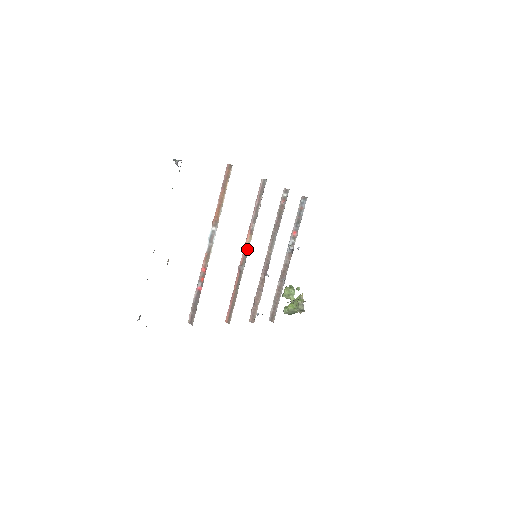
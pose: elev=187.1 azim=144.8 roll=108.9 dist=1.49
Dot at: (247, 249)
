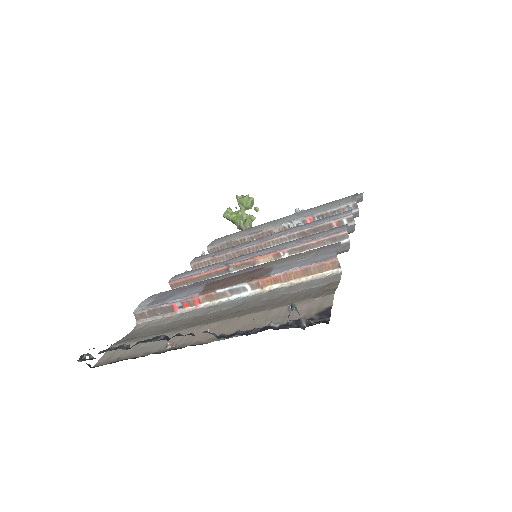
Dot at: (256, 263)
